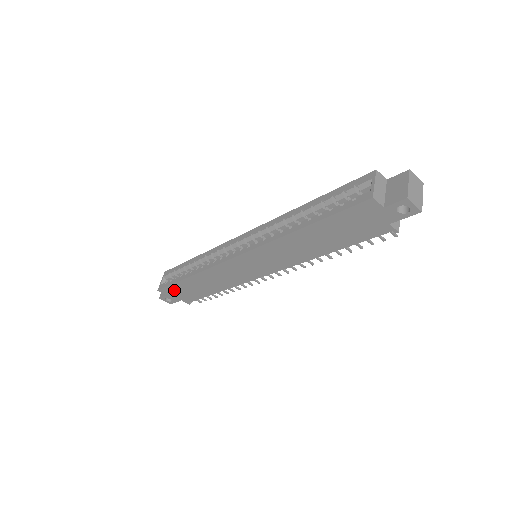
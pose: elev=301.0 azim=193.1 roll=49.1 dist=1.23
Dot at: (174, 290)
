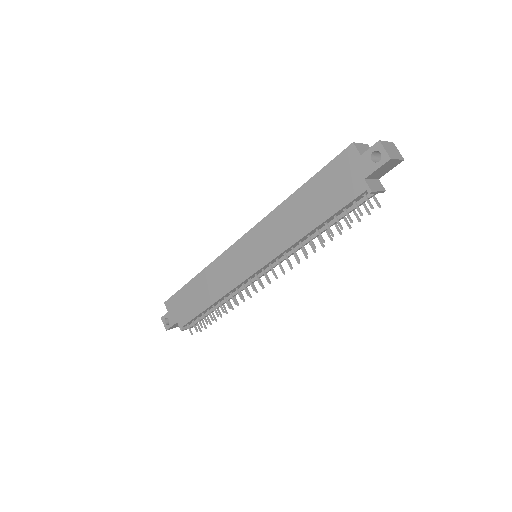
Dot at: (177, 302)
